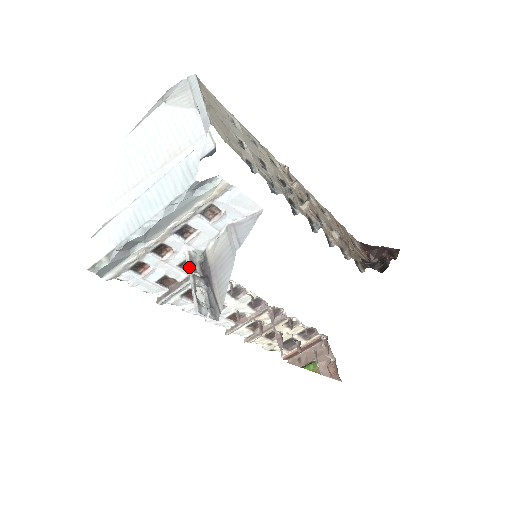
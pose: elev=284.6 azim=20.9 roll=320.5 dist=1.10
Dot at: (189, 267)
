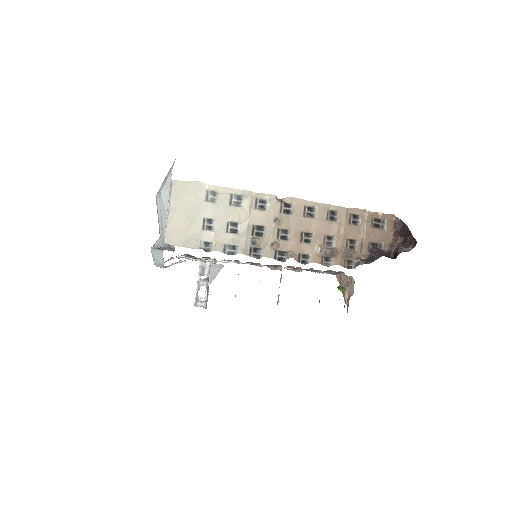
Dot at: (198, 274)
